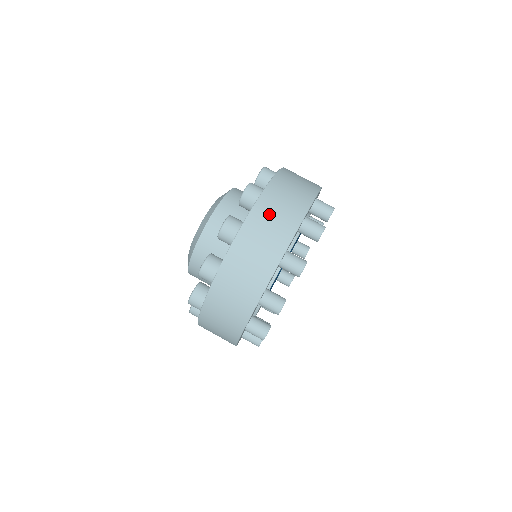
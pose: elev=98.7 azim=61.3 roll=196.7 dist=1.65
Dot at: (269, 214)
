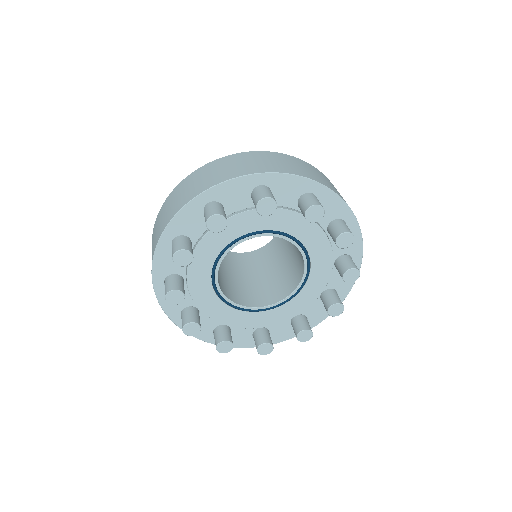
Dot at: (177, 194)
